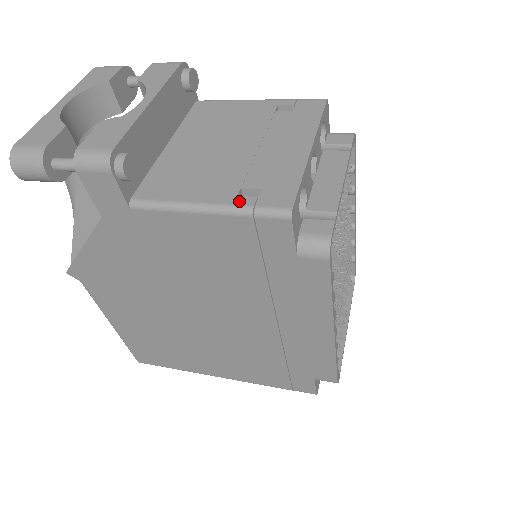
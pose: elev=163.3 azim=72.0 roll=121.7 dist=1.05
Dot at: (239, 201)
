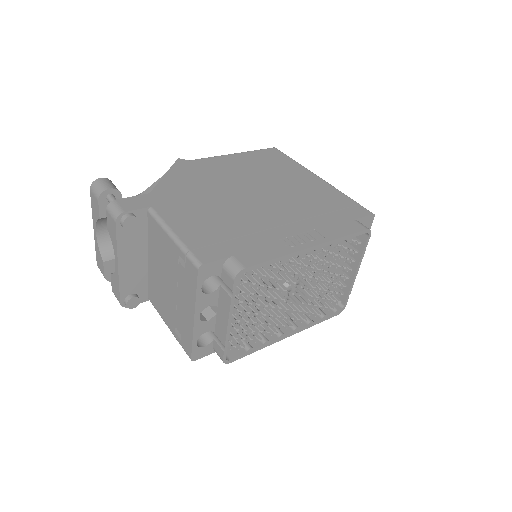
Dot at: (176, 337)
